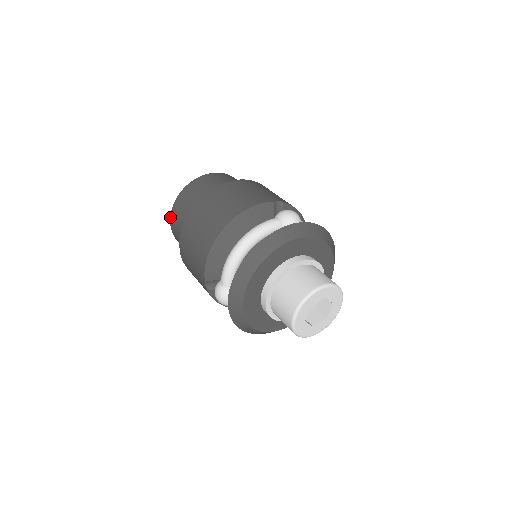
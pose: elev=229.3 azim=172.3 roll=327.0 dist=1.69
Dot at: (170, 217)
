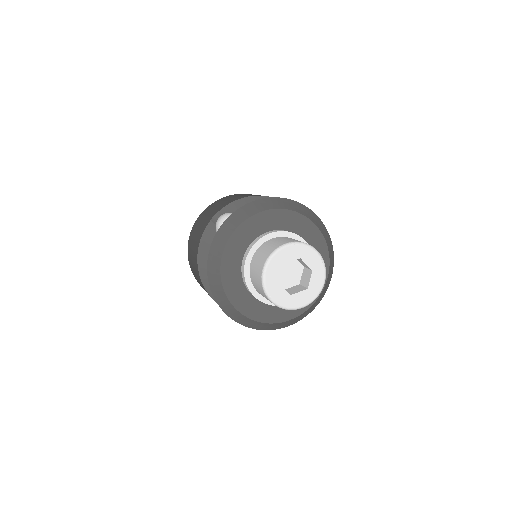
Dot at: occluded
